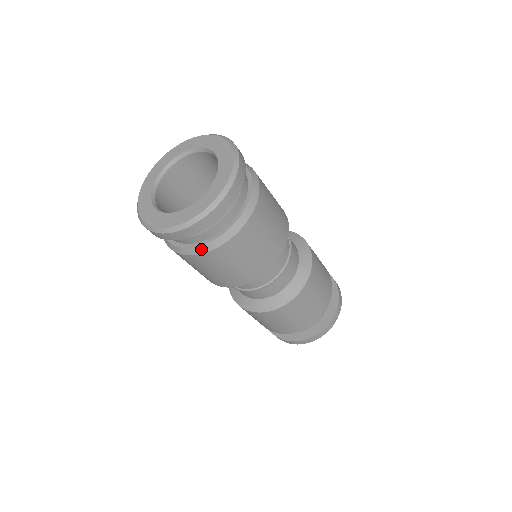
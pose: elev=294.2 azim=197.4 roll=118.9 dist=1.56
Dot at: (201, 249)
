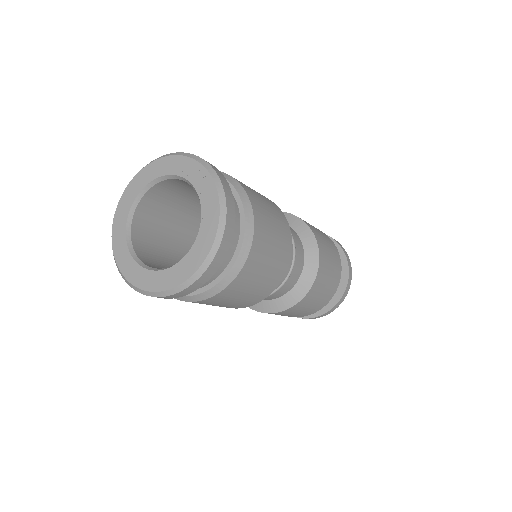
Dot at: occluded
